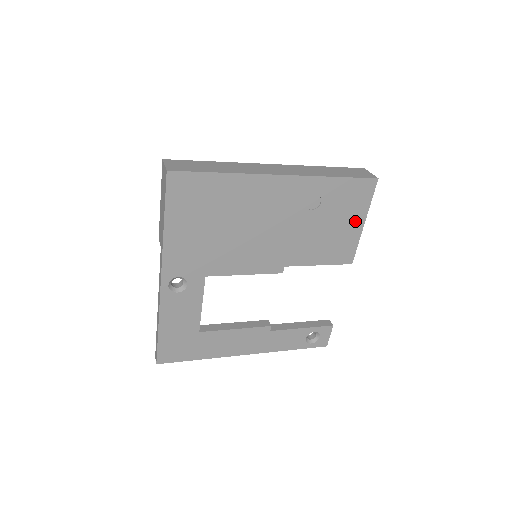
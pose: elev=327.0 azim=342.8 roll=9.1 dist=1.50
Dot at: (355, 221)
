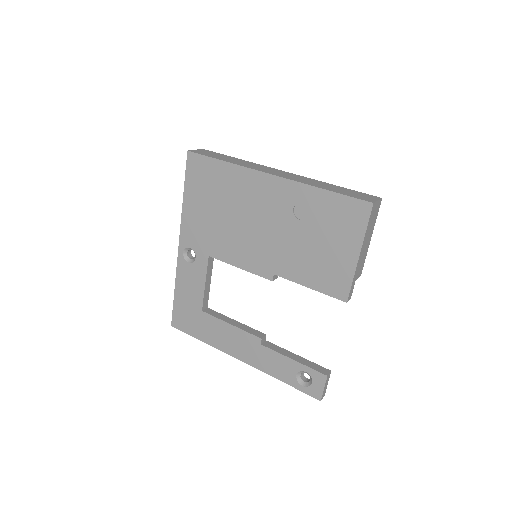
Dot at: (348, 248)
